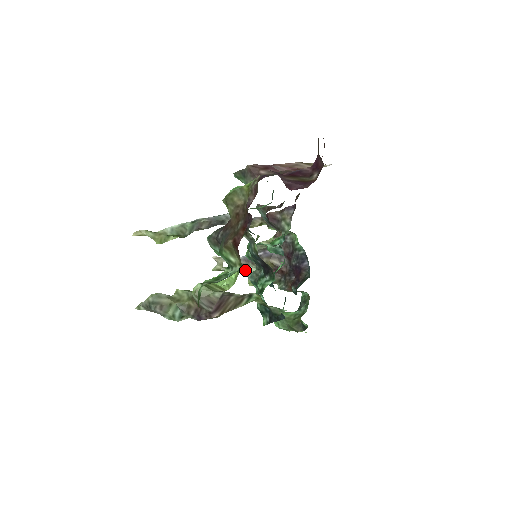
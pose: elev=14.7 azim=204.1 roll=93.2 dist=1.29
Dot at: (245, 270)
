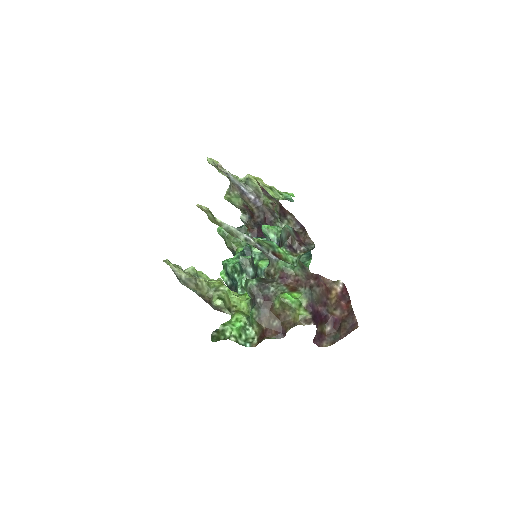
Dot at: (231, 186)
